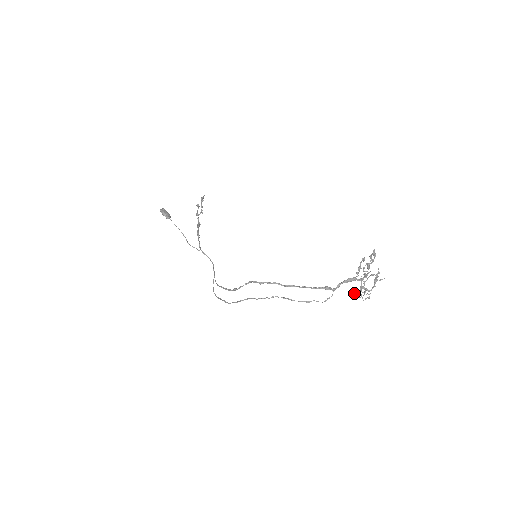
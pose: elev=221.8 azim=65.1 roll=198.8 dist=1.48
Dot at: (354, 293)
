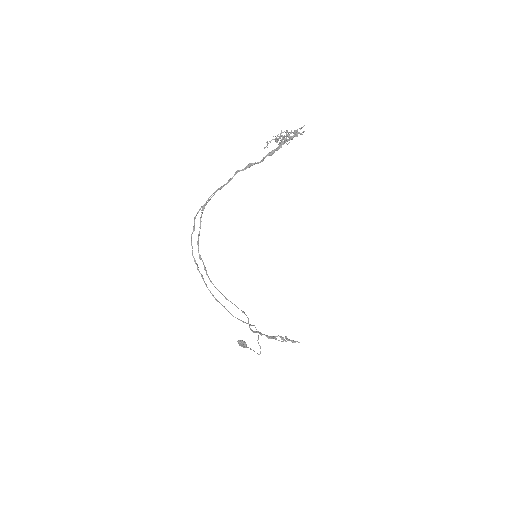
Dot at: occluded
